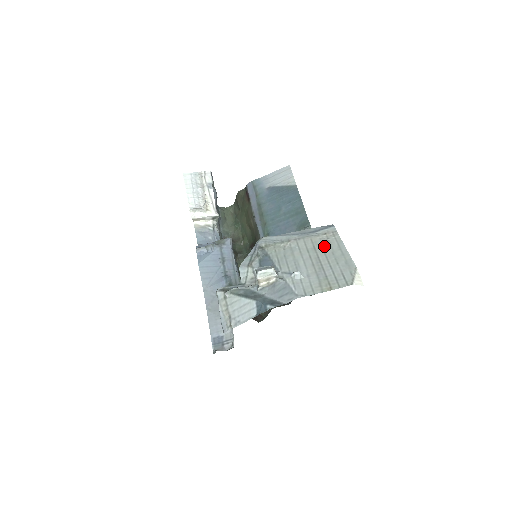
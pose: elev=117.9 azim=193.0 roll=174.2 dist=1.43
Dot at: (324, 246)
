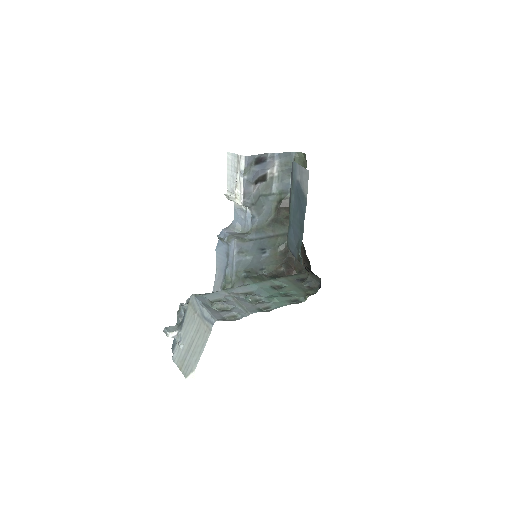
Dot at: (200, 336)
